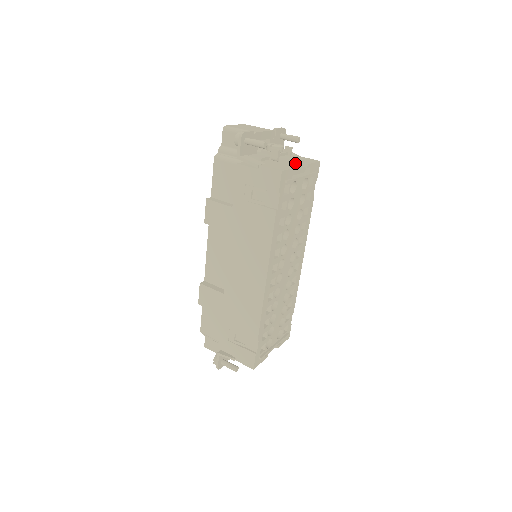
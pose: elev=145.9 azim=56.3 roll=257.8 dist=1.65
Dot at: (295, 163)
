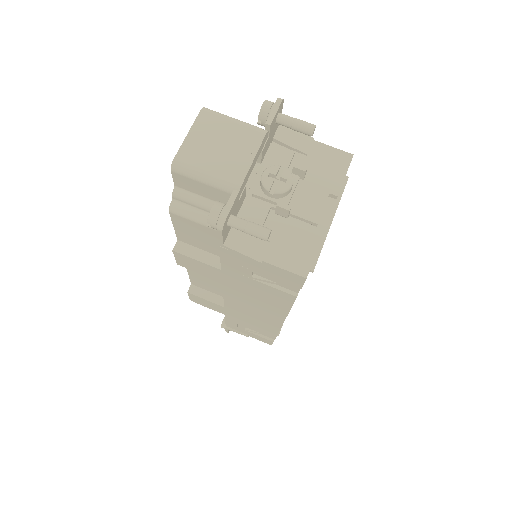
Dot at: (319, 217)
